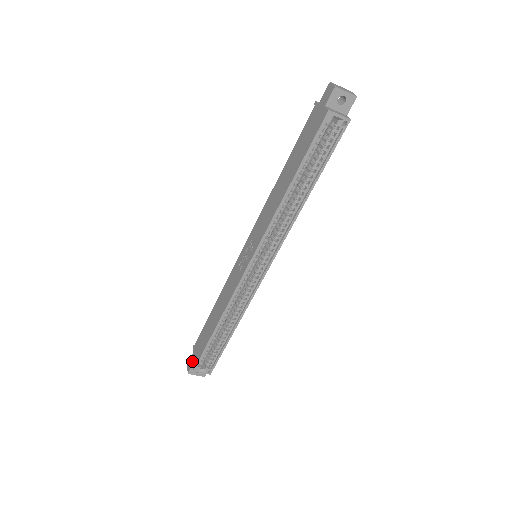
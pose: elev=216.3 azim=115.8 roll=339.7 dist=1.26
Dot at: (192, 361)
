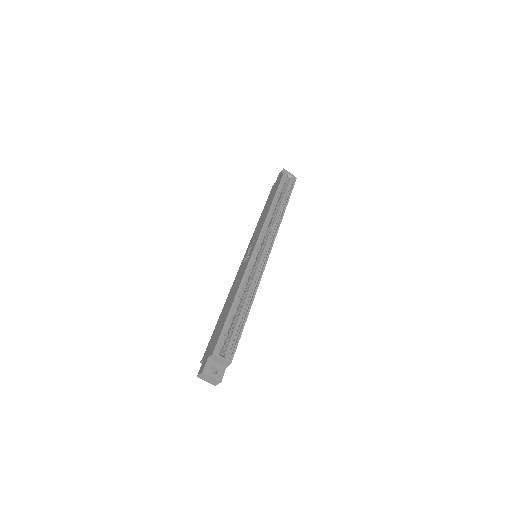
Dot at: (206, 358)
